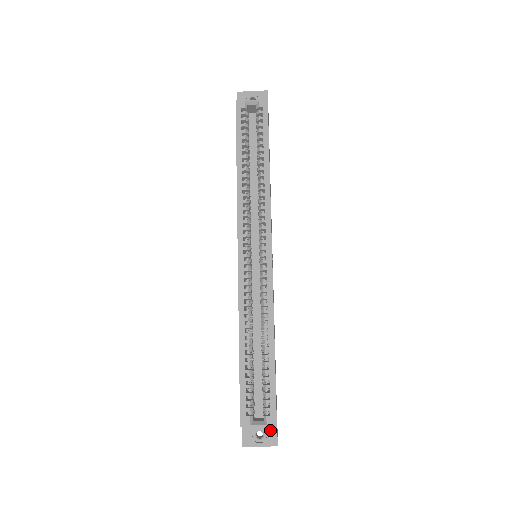
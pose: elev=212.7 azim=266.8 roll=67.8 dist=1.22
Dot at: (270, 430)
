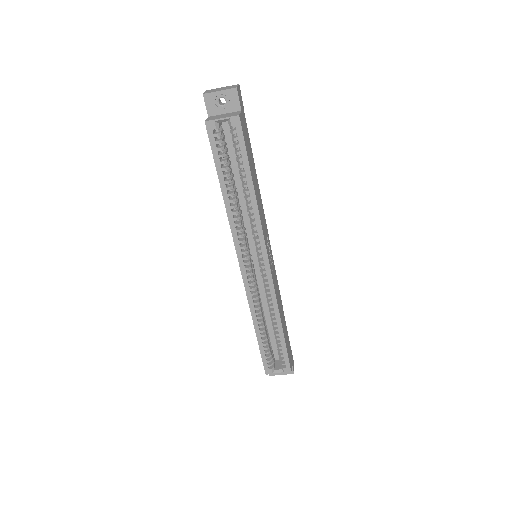
Dot at: occluded
